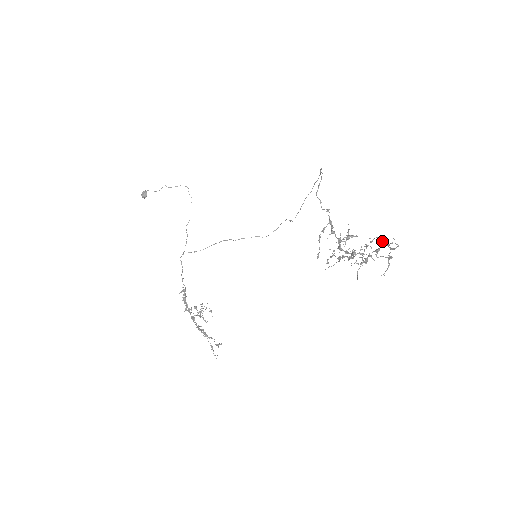
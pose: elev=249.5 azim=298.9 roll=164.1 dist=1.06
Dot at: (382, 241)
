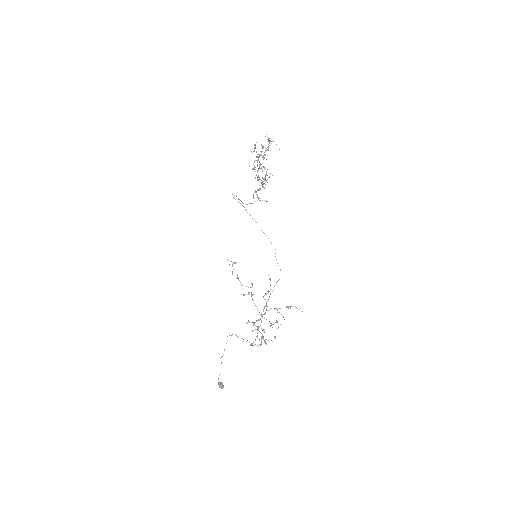
Dot at: (267, 150)
